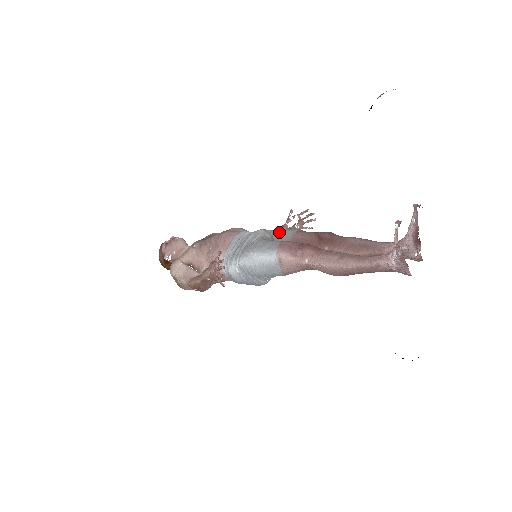
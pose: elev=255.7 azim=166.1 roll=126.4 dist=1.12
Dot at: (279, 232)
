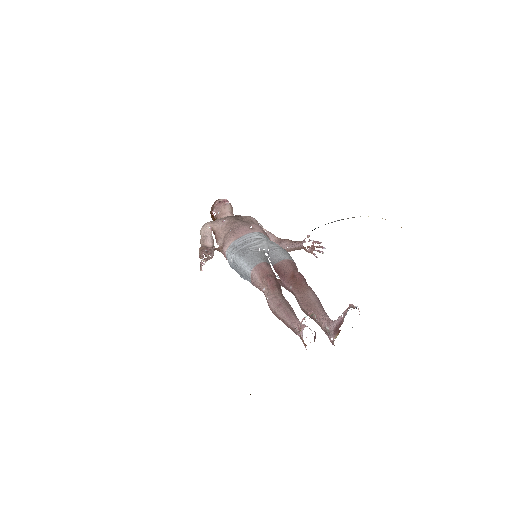
Dot at: (276, 251)
